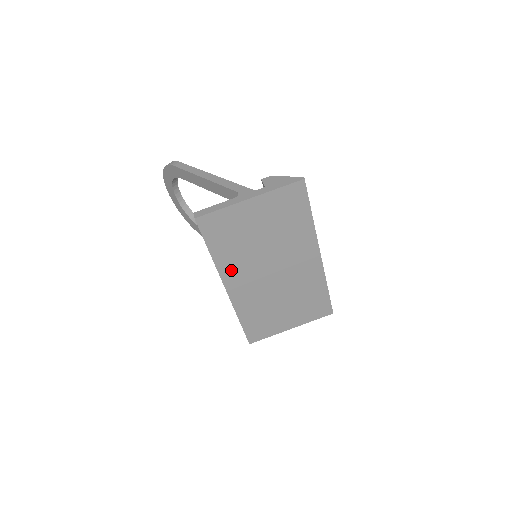
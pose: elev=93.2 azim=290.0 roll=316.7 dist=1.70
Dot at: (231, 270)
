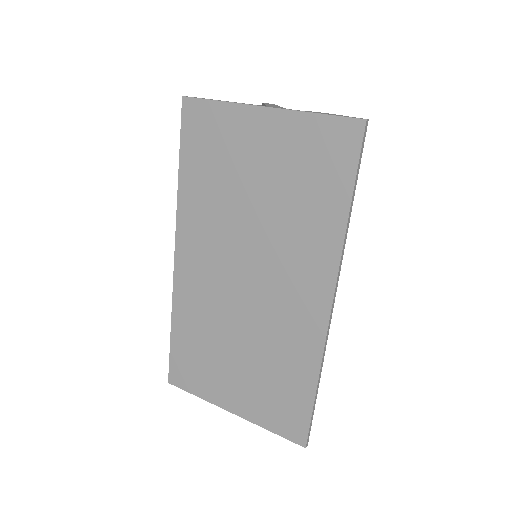
Dot at: (193, 226)
